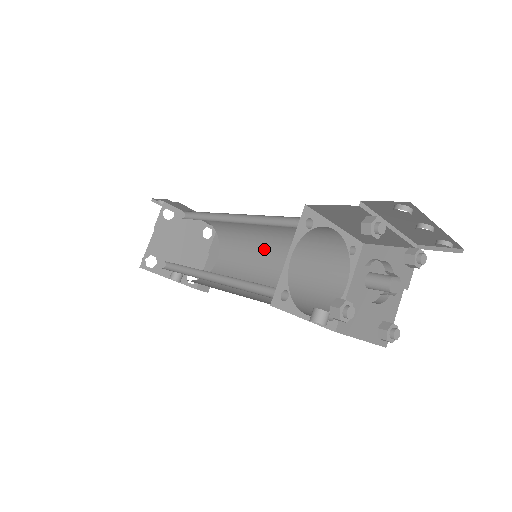
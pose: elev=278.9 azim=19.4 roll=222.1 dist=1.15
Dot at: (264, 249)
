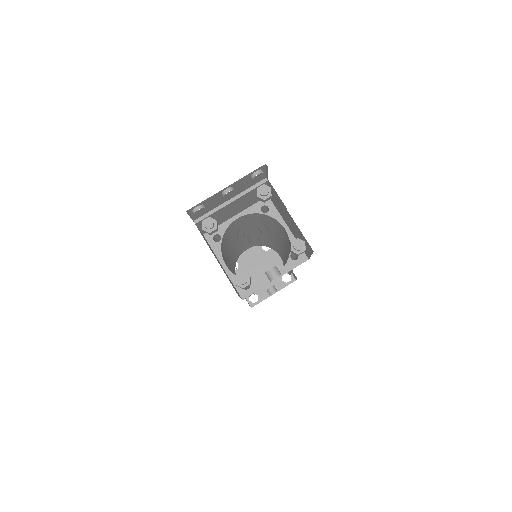
Dot at: (270, 237)
